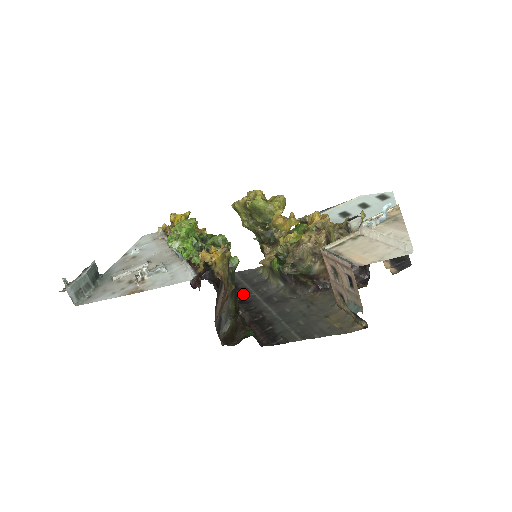
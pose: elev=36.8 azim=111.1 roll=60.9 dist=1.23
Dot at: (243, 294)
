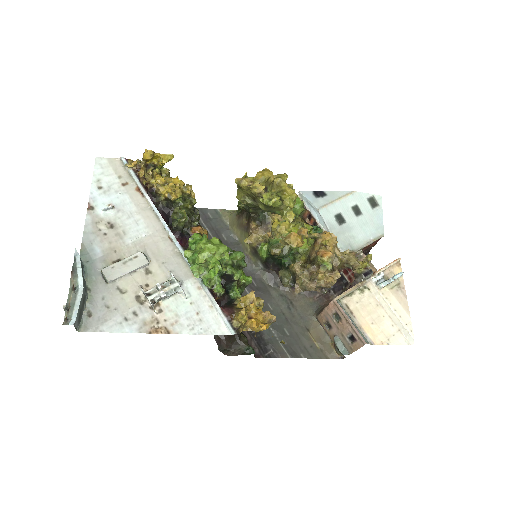
Dot at: occluded
